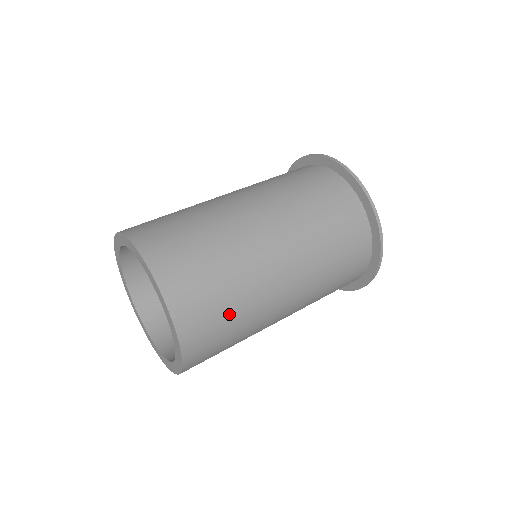
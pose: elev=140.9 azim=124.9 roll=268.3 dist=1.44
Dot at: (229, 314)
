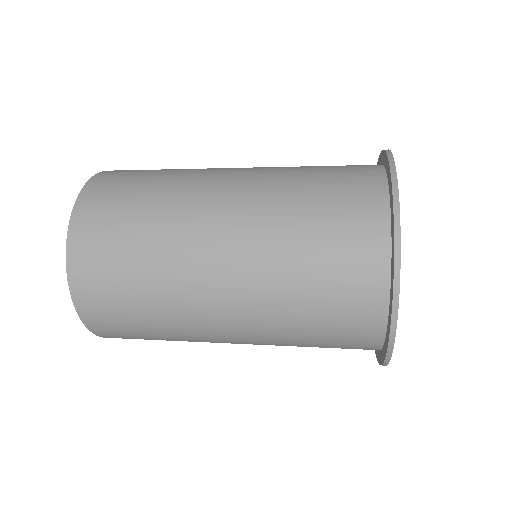
Dot at: (136, 207)
